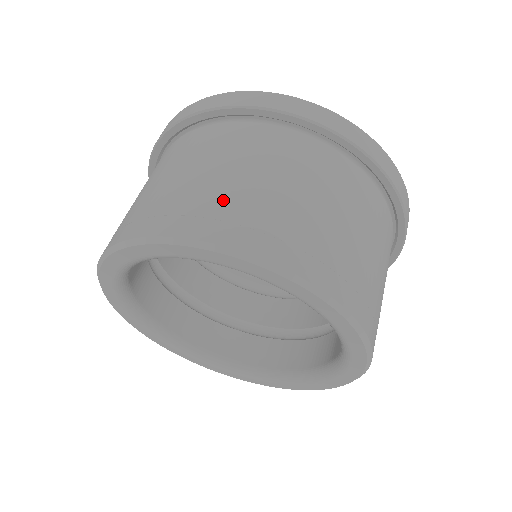
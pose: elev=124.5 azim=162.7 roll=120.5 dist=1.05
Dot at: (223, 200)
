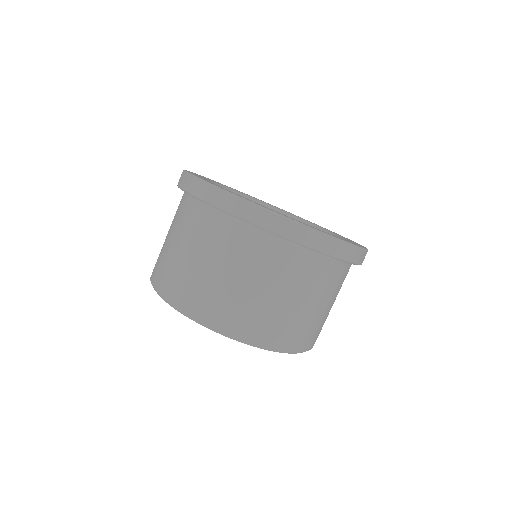
Dot at: (204, 289)
